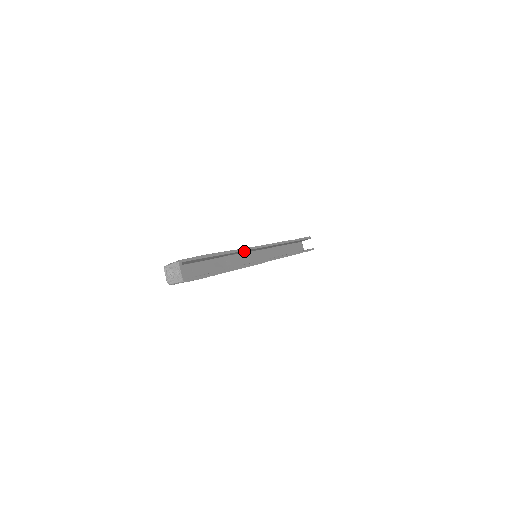
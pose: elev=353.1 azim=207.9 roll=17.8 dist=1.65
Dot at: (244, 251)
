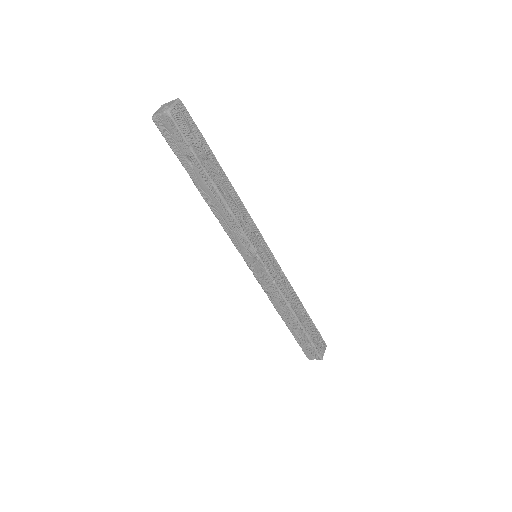
Dot at: occluded
